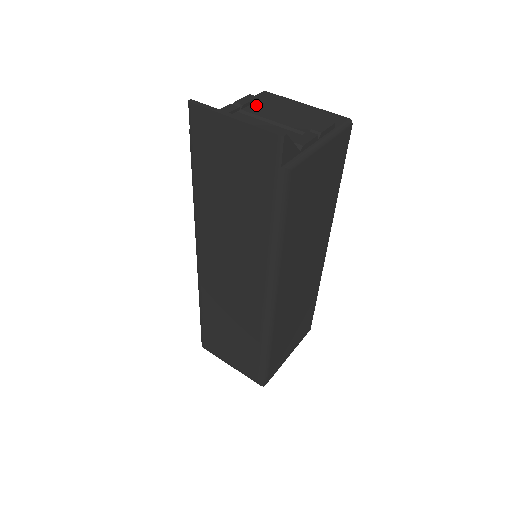
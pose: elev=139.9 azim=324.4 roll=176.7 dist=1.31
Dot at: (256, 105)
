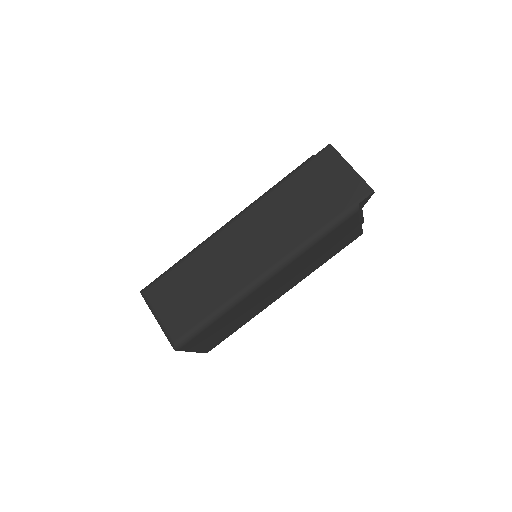
Dot at: occluded
